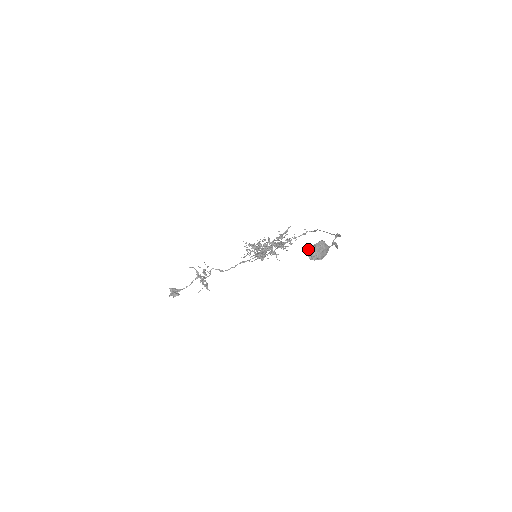
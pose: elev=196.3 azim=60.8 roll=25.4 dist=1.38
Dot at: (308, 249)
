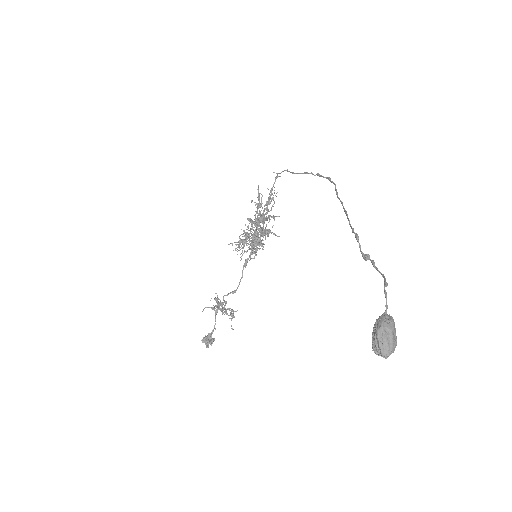
Dot at: (373, 349)
